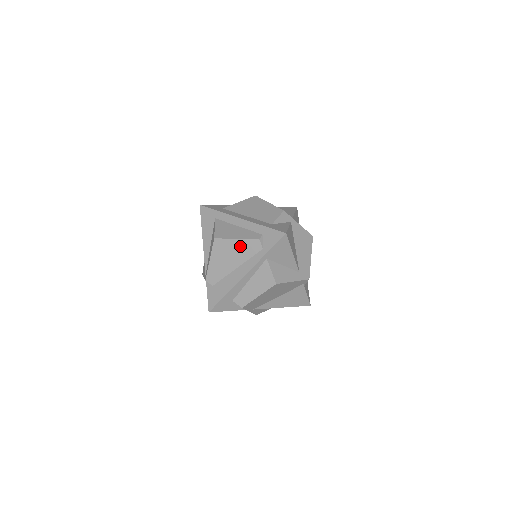
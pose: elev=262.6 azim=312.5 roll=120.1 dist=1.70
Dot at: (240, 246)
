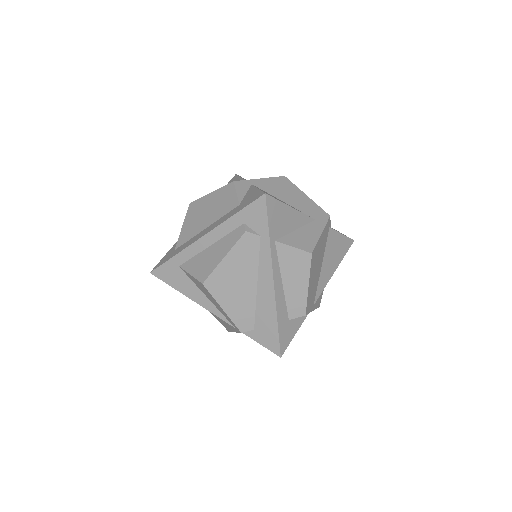
Dot at: (235, 260)
